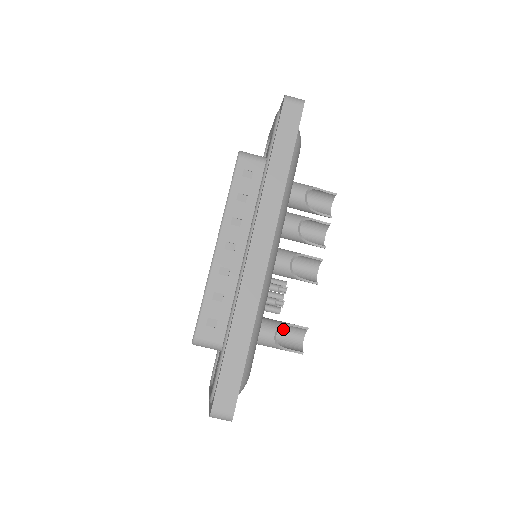
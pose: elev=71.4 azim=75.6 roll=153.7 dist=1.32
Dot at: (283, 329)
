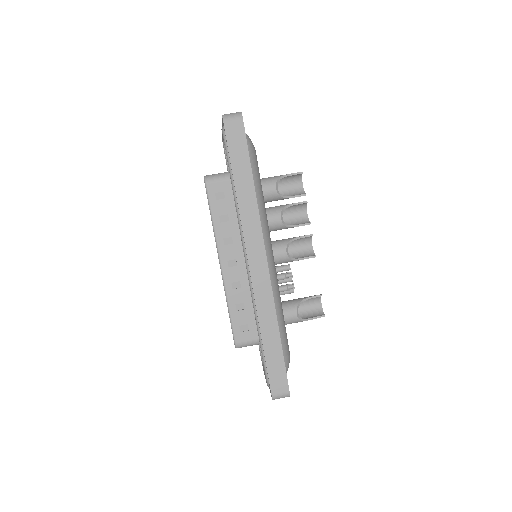
Dot at: (302, 302)
